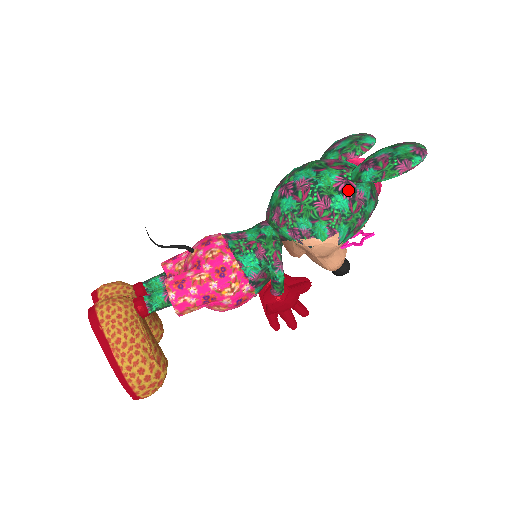
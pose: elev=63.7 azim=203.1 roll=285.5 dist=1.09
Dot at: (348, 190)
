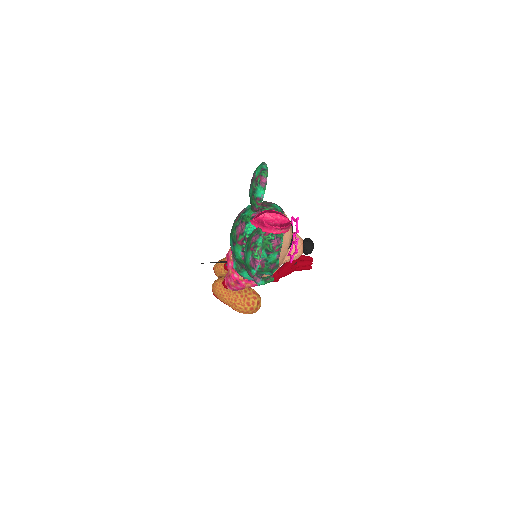
Dot at: occluded
